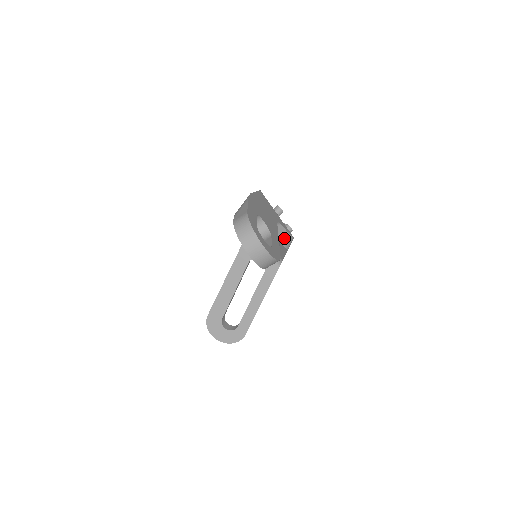
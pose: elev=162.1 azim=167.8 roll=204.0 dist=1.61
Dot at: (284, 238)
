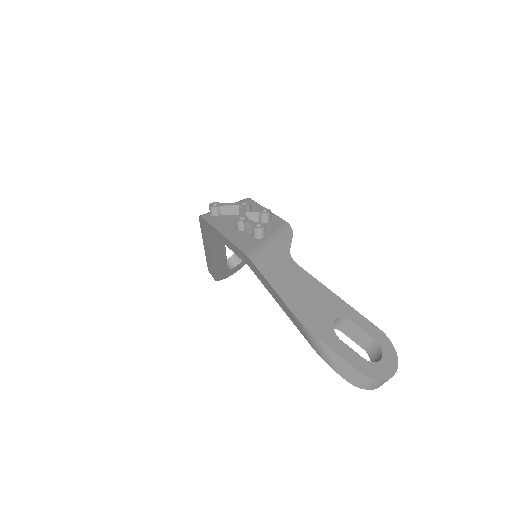
Dot at: occluded
